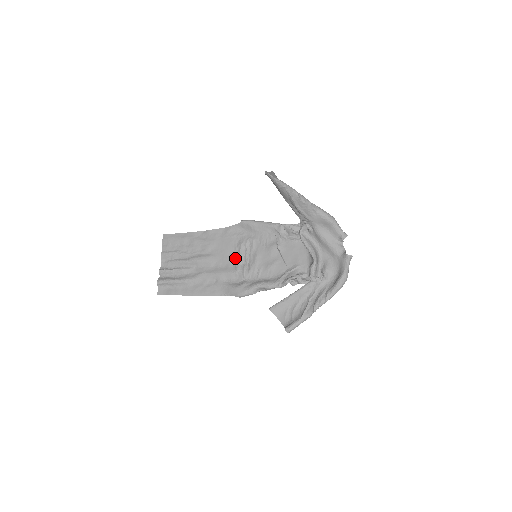
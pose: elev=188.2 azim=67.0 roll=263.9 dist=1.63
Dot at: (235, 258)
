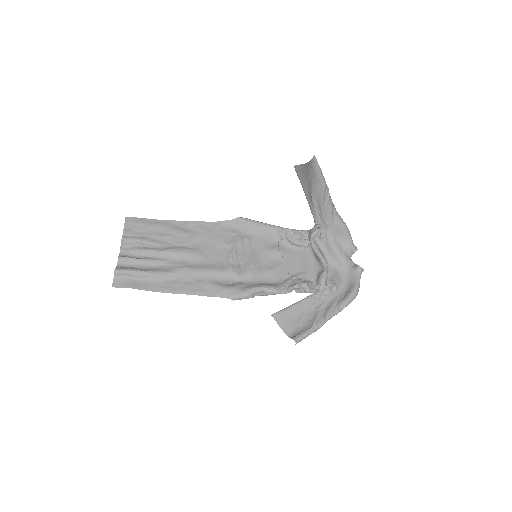
Dot at: (226, 256)
